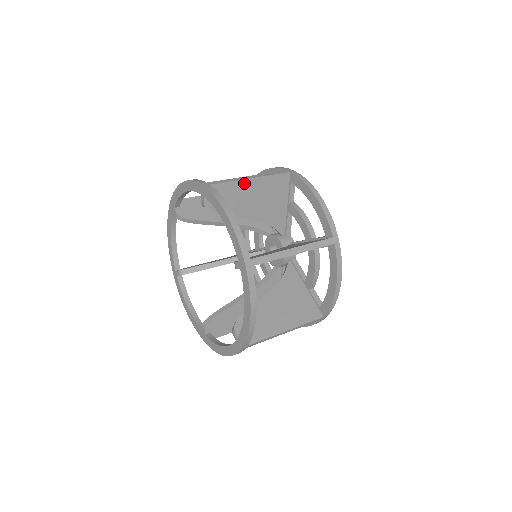
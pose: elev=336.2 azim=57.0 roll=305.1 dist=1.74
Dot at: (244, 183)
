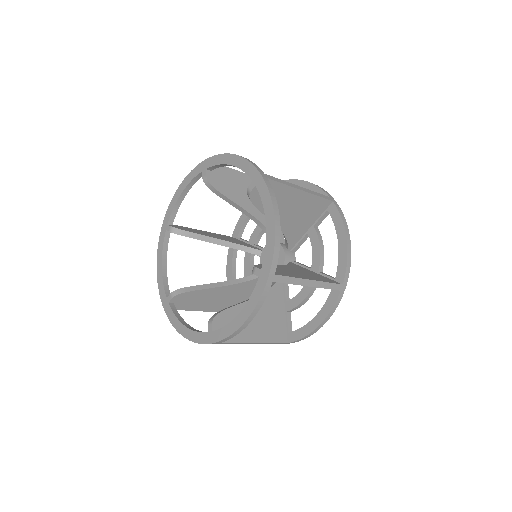
Dot at: (238, 174)
